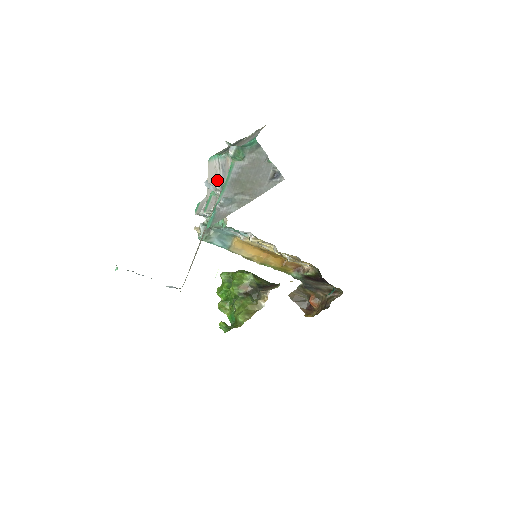
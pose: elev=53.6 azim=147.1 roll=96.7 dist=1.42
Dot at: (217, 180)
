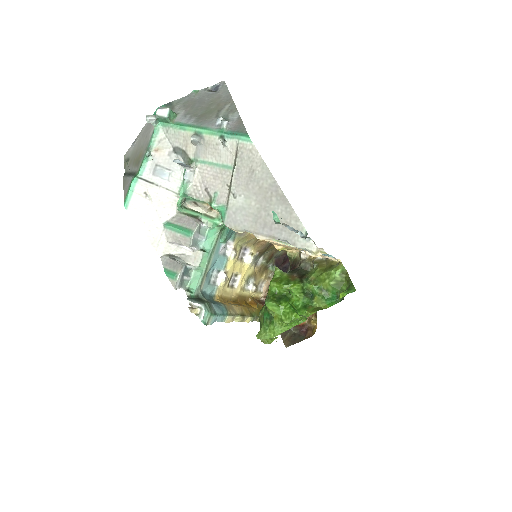
Dot at: (161, 201)
